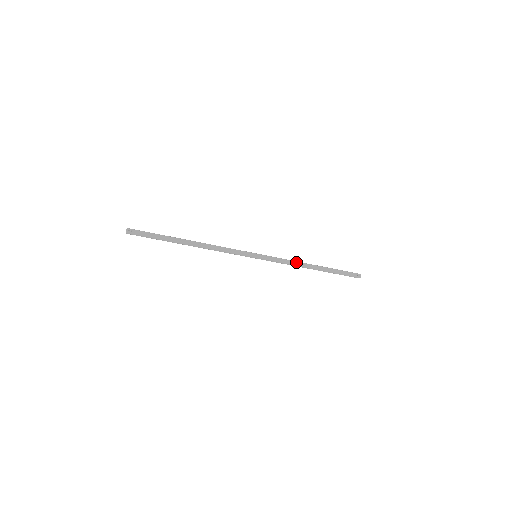
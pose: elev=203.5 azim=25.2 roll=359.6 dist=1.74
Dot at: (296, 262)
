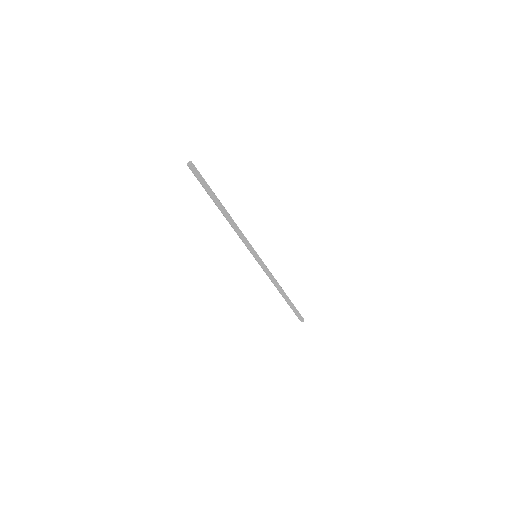
Dot at: (276, 281)
